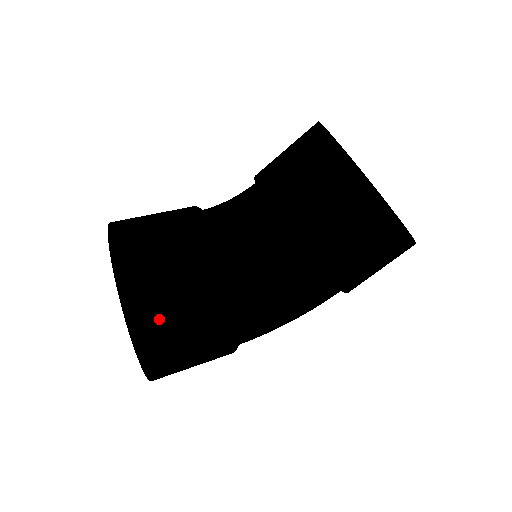
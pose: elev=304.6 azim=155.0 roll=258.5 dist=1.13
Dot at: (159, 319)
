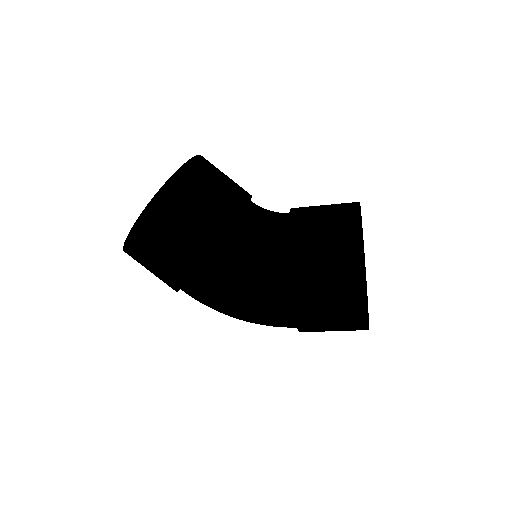
Dot at: (176, 185)
